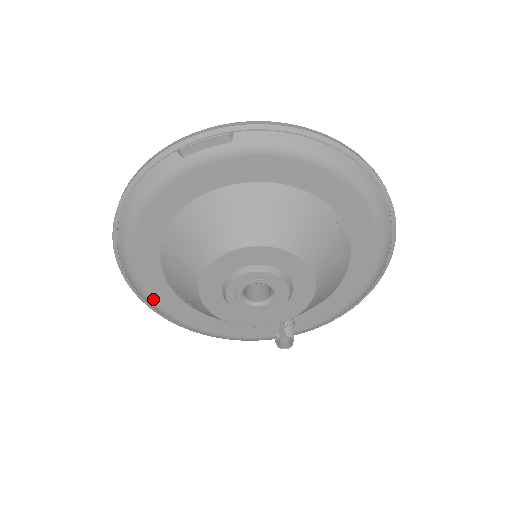
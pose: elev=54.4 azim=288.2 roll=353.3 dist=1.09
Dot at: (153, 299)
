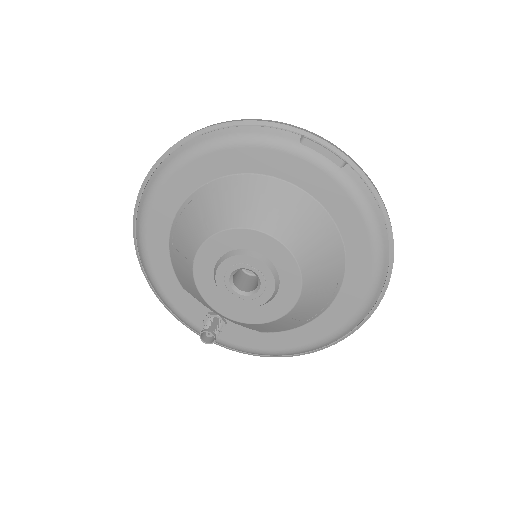
Dot at: (150, 212)
